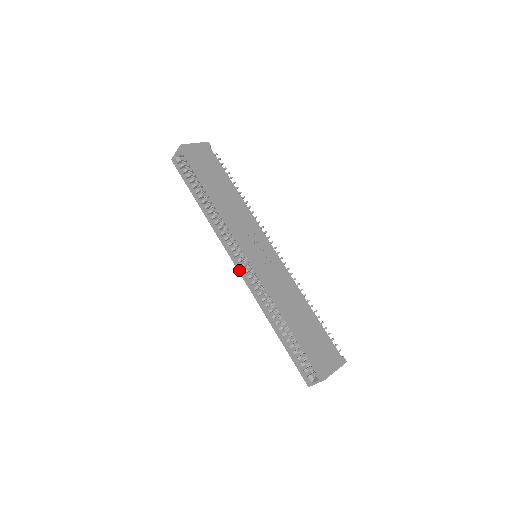
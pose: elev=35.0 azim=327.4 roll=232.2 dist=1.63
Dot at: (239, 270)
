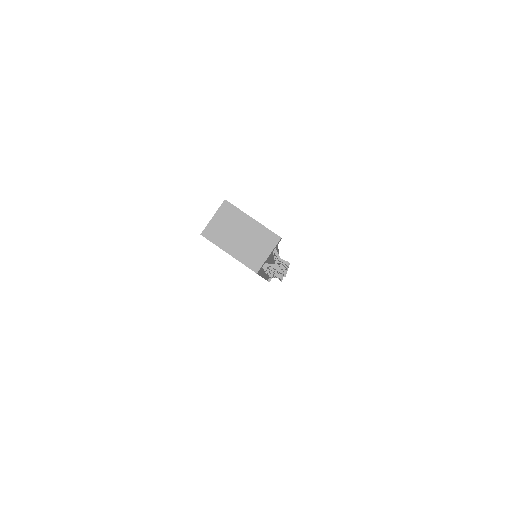
Dot at: occluded
